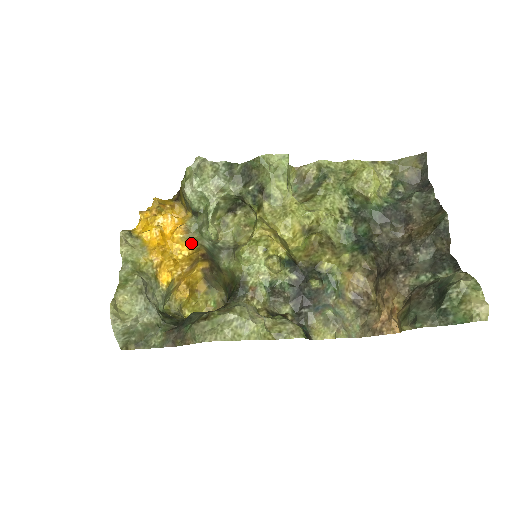
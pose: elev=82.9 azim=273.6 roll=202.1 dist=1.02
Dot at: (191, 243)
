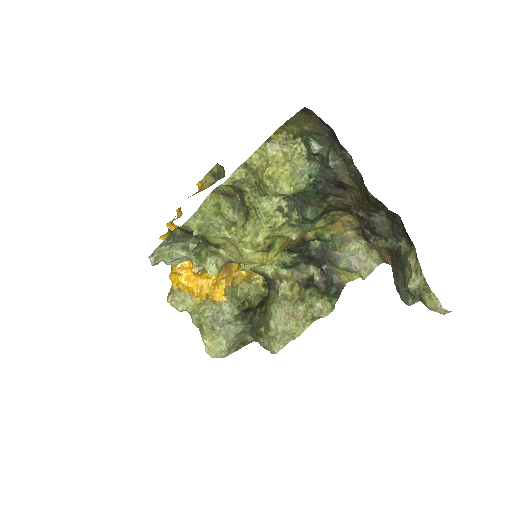
Dot at: occluded
